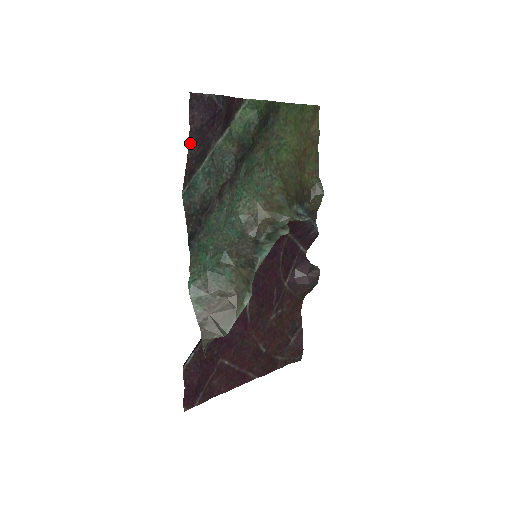
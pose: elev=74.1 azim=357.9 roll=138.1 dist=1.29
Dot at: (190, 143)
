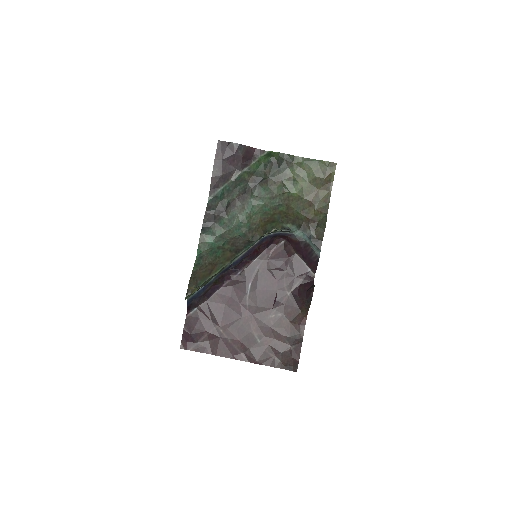
Dot at: (215, 168)
